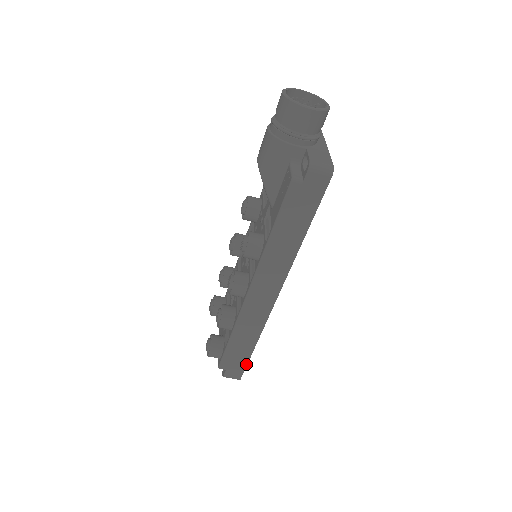
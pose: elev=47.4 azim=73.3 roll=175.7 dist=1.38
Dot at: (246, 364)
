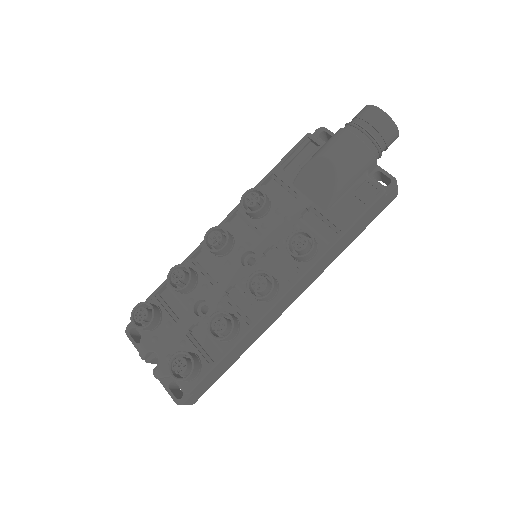
Dot at: (214, 382)
